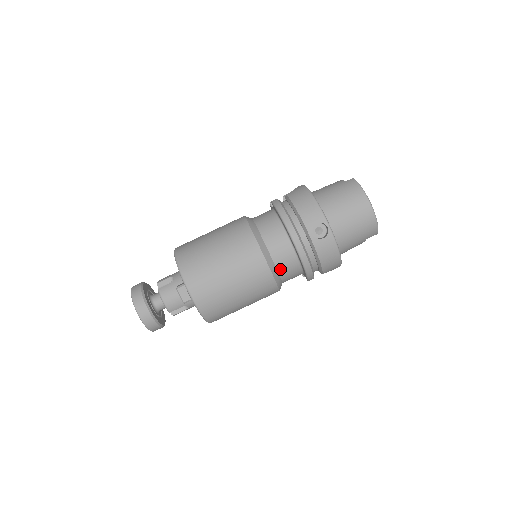
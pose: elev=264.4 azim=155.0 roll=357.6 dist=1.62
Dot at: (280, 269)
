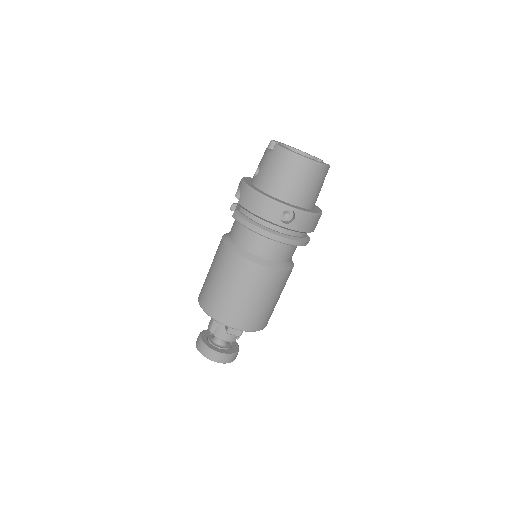
Dot at: (282, 260)
